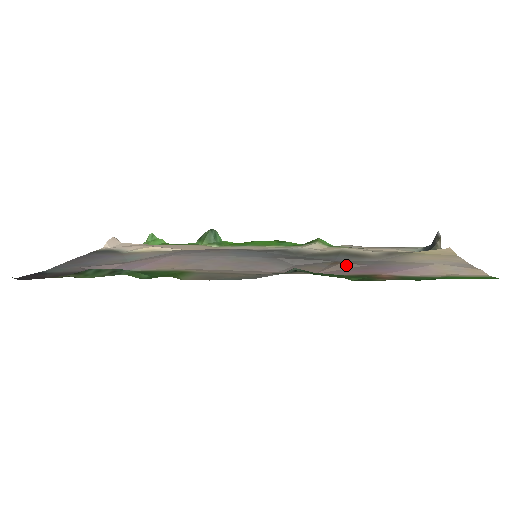
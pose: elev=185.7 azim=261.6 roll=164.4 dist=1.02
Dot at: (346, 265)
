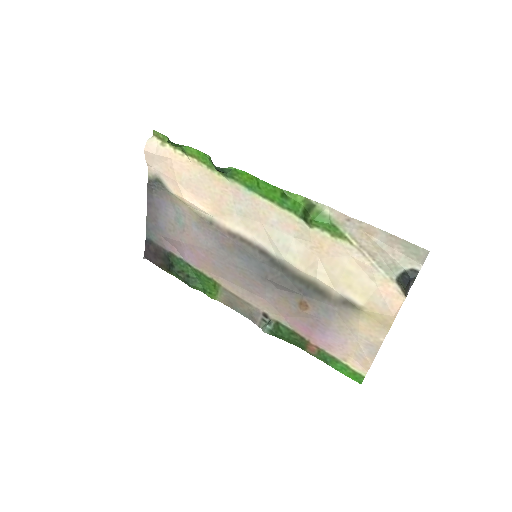
Dot at: (304, 314)
